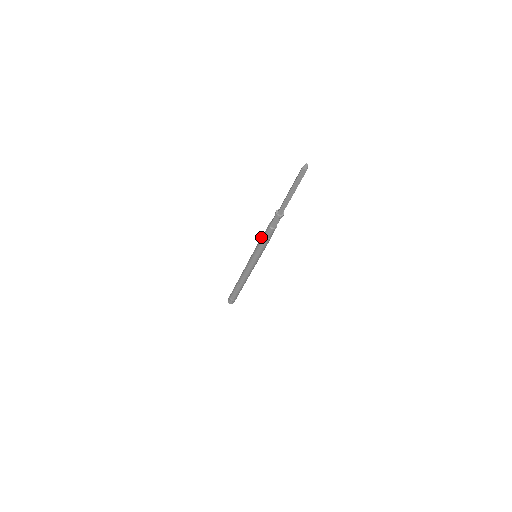
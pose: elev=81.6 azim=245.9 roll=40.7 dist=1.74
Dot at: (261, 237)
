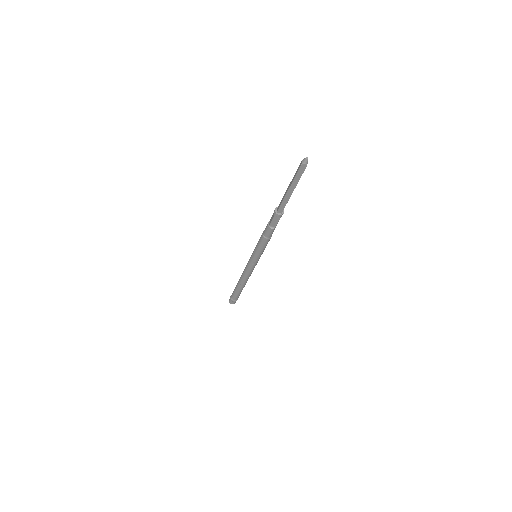
Dot at: (260, 237)
